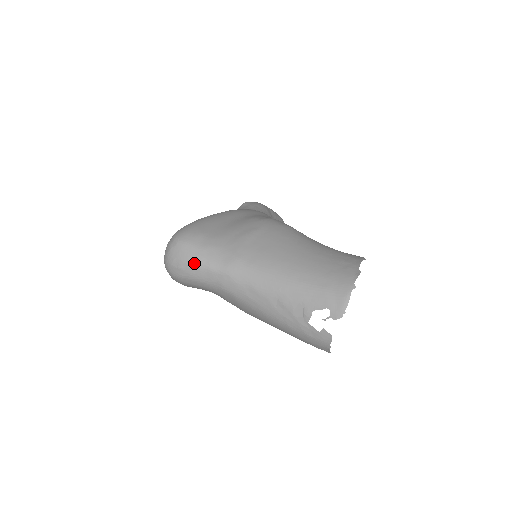
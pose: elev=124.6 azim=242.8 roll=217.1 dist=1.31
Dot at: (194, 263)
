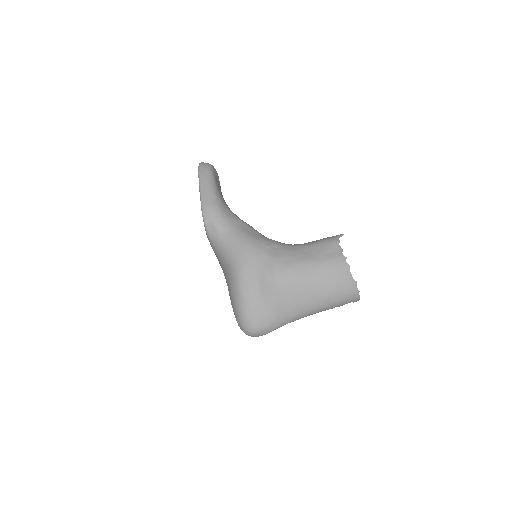
Dot at: occluded
